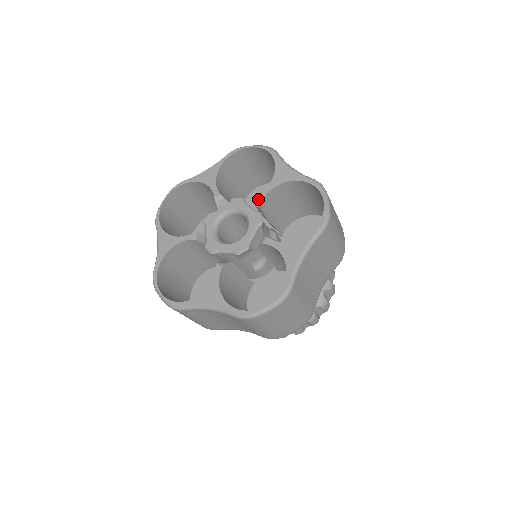
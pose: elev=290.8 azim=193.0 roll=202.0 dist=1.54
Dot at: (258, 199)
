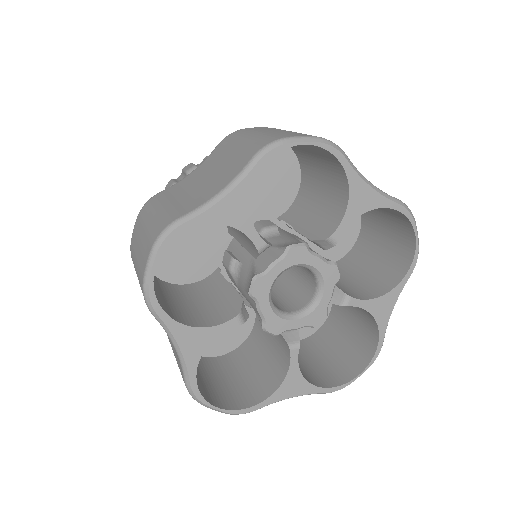
Dot at: (328, 242)
